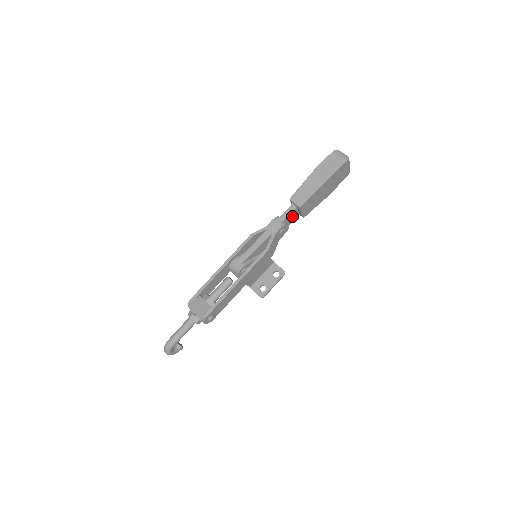
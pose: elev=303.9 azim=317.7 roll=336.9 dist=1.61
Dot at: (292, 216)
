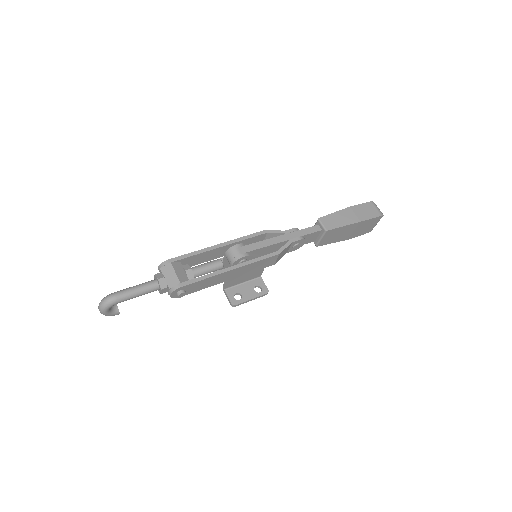
Dot at: (311, 237)
